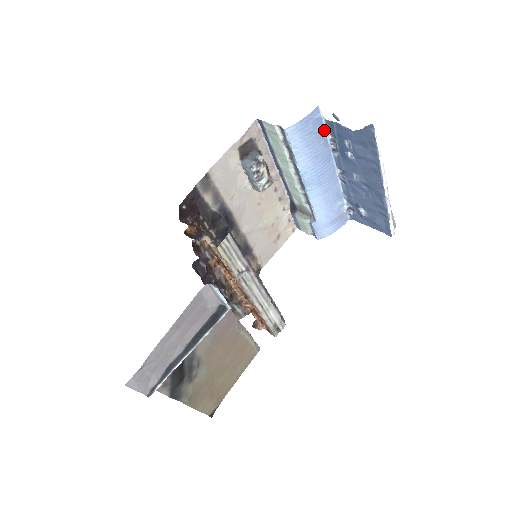
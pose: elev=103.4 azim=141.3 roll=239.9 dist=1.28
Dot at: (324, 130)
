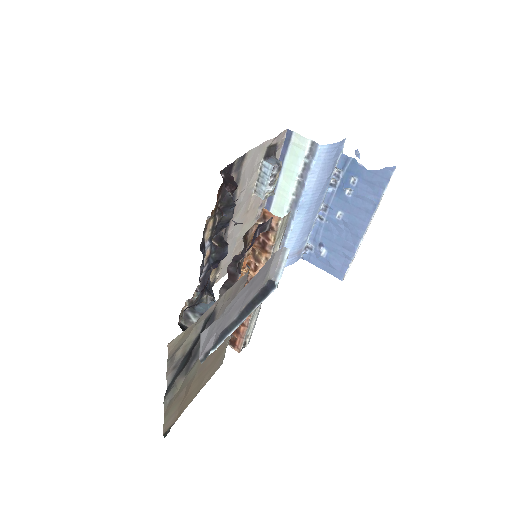
Dot at: (336, 163)
